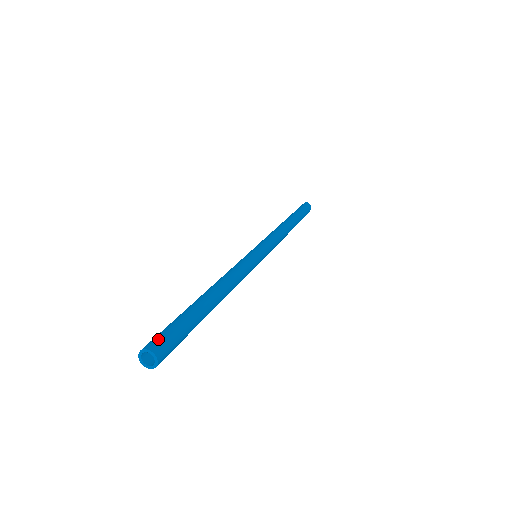
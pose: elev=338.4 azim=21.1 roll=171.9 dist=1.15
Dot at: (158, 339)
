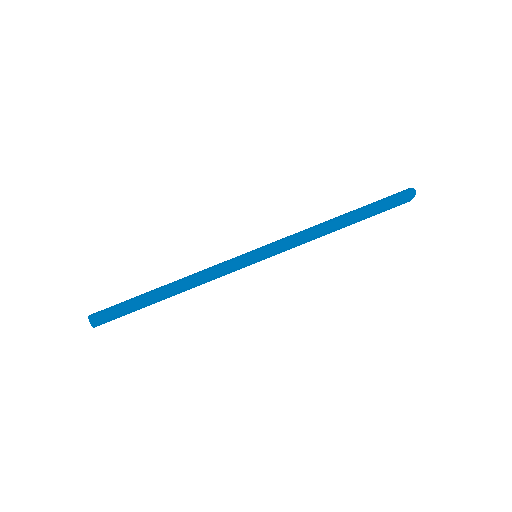
Dot at: (100, 316)
